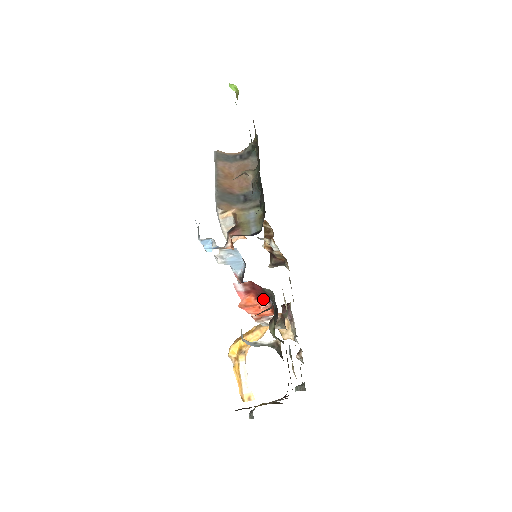
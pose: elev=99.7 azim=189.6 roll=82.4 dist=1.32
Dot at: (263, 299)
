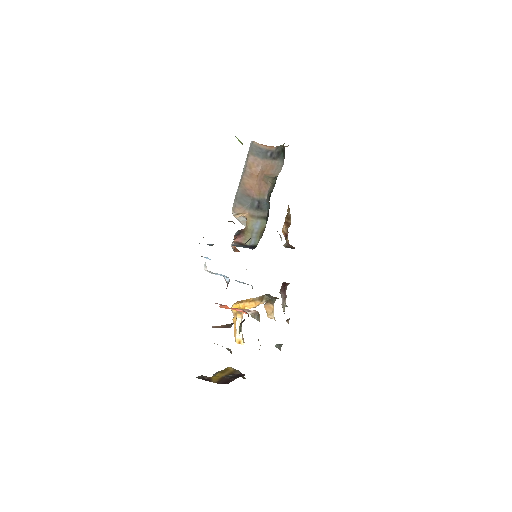
Dot at: occluded
